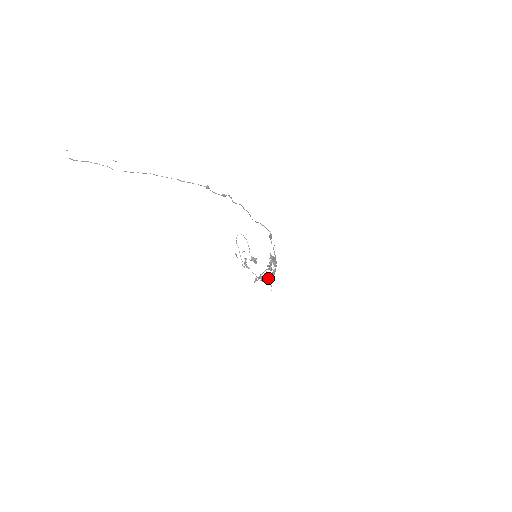
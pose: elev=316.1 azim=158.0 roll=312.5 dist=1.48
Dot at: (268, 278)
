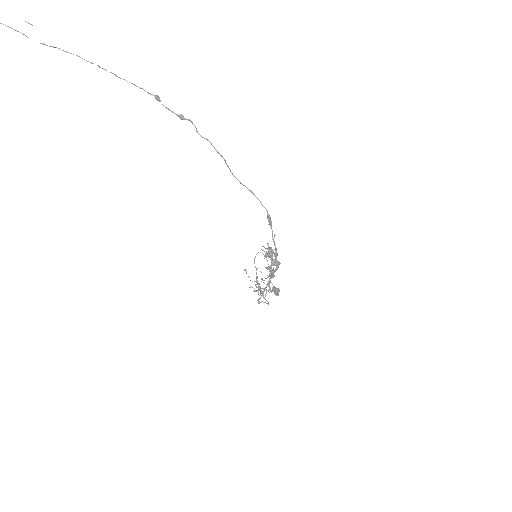
Dot at: (270, 291)
